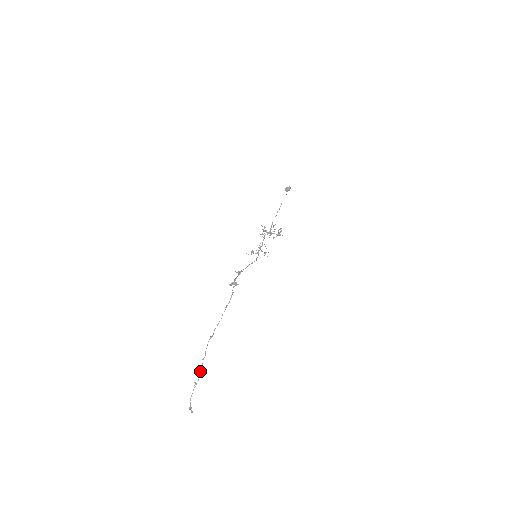
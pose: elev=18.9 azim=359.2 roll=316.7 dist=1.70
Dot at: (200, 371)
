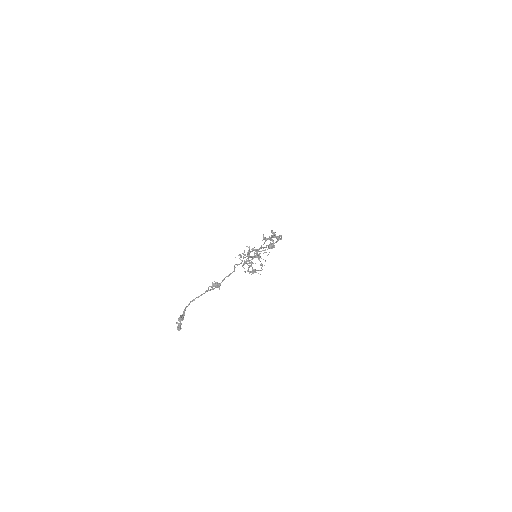
Dot at: (228, 275)
